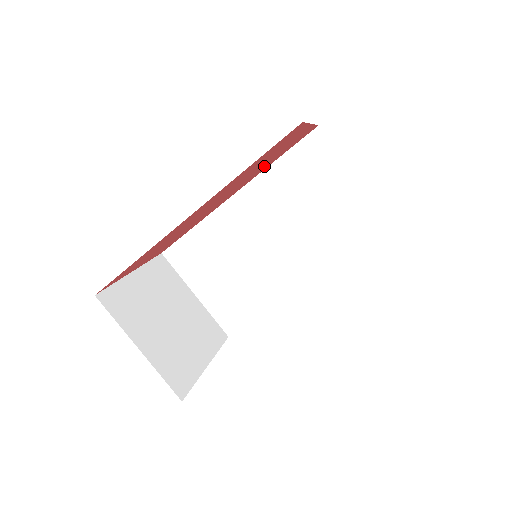
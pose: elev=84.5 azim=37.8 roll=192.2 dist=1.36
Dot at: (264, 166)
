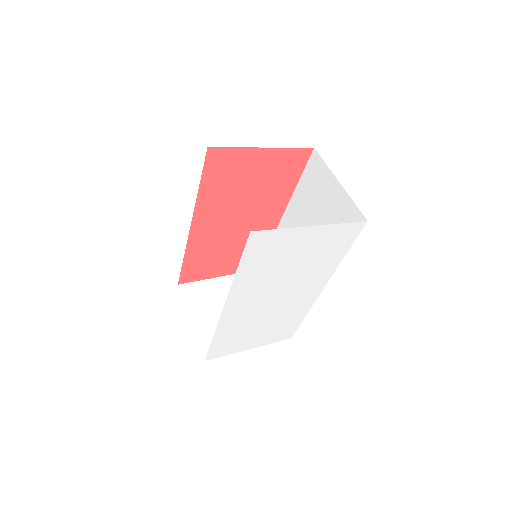
Dot at: (273, 189)
